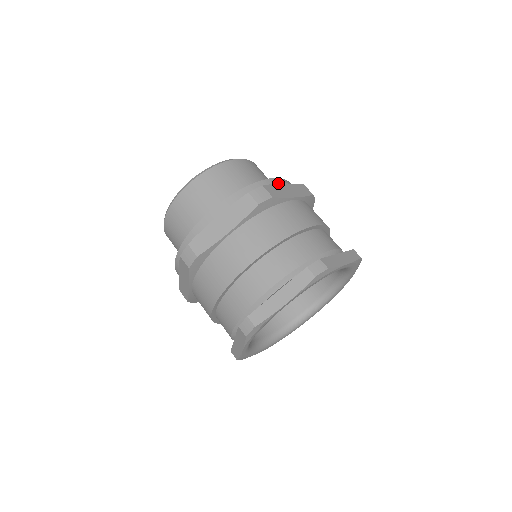
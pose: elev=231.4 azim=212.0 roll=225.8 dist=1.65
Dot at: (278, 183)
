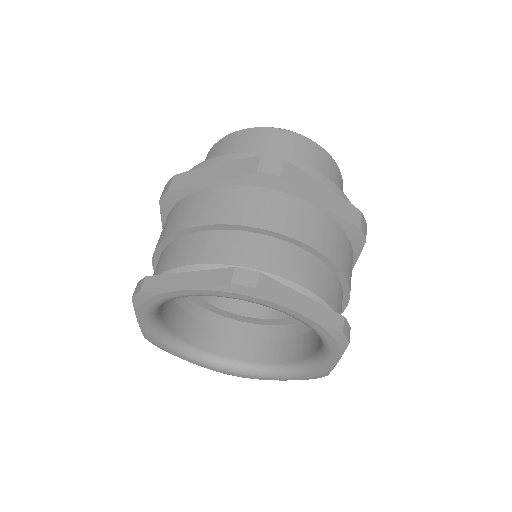
Dot at: (212, 164)
